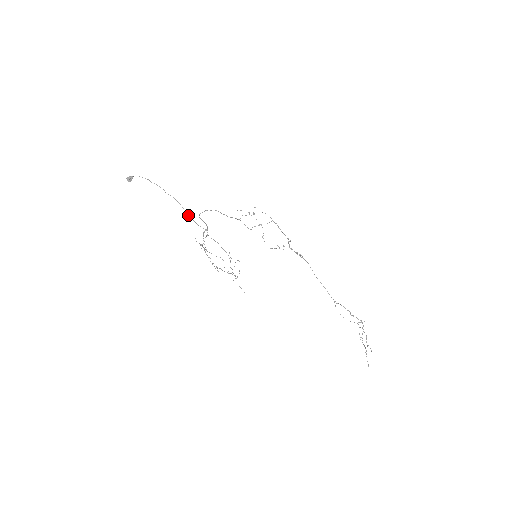
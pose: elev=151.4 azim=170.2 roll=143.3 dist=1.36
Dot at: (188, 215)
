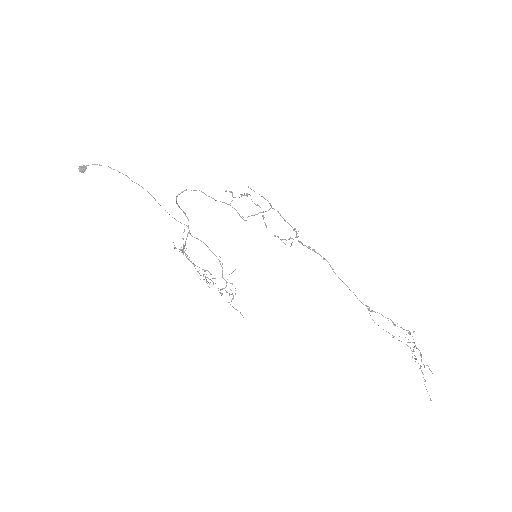
Dot at: occluded
